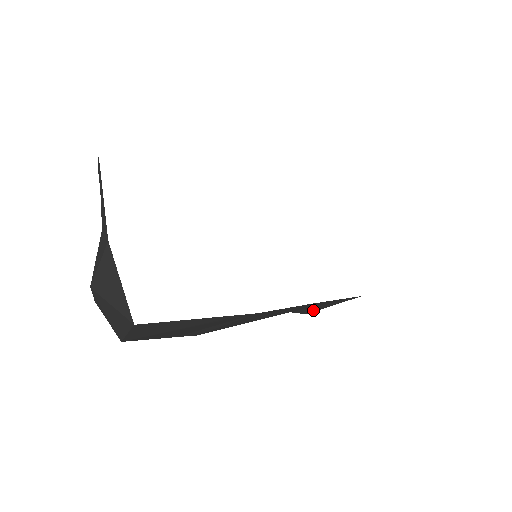
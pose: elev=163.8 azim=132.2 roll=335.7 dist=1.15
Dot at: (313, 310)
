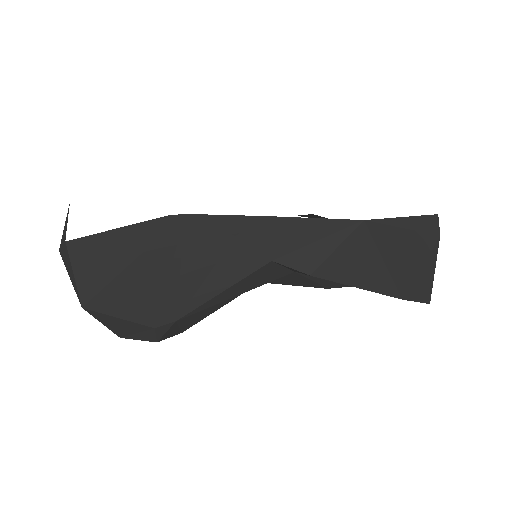
Dot at: (311, 262)
